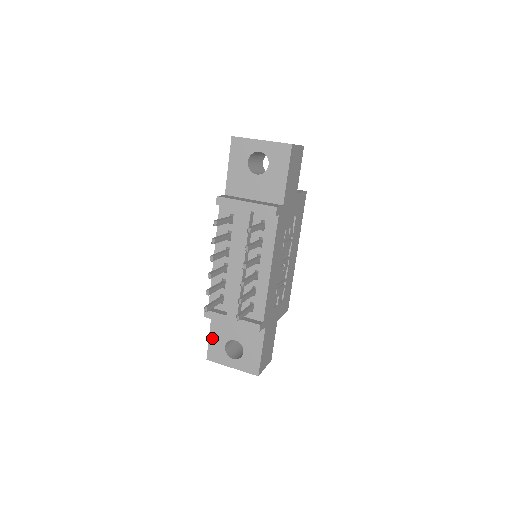
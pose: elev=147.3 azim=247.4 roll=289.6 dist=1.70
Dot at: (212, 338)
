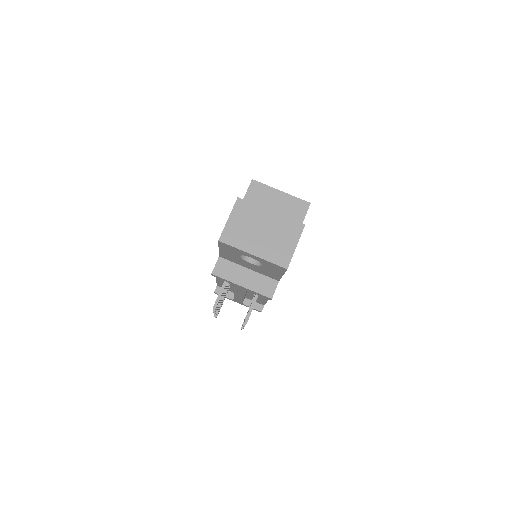
Dot at: occluded
